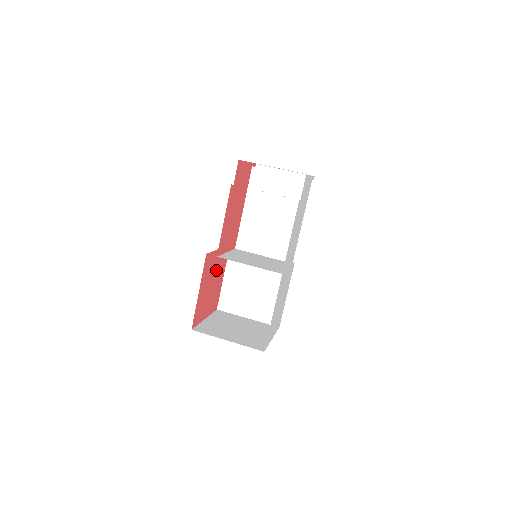
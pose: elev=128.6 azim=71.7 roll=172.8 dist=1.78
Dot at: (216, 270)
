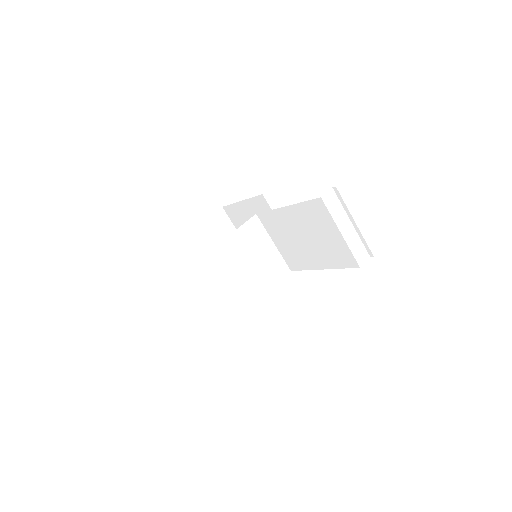
Dot at: occluded
